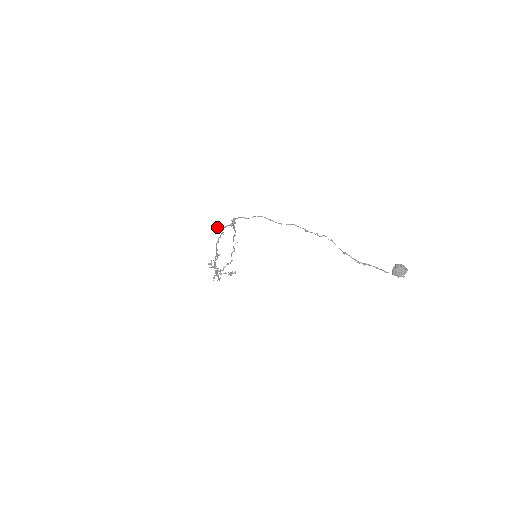
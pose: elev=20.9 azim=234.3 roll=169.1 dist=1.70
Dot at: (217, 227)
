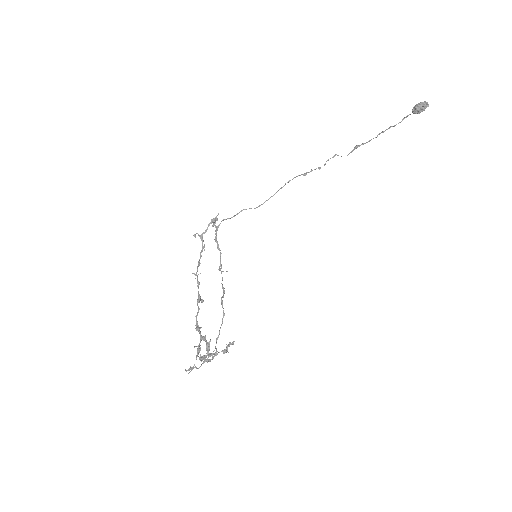
Dot at: occluded
